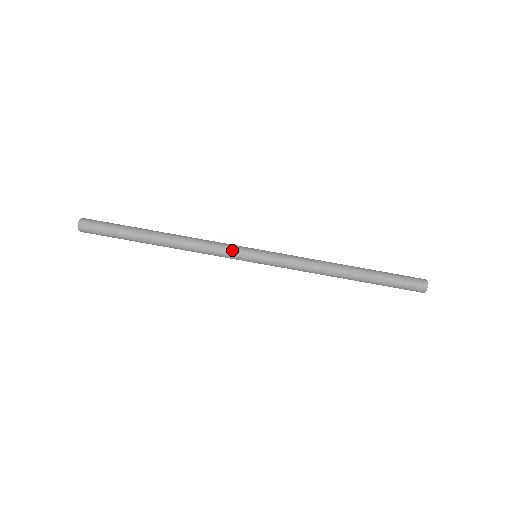
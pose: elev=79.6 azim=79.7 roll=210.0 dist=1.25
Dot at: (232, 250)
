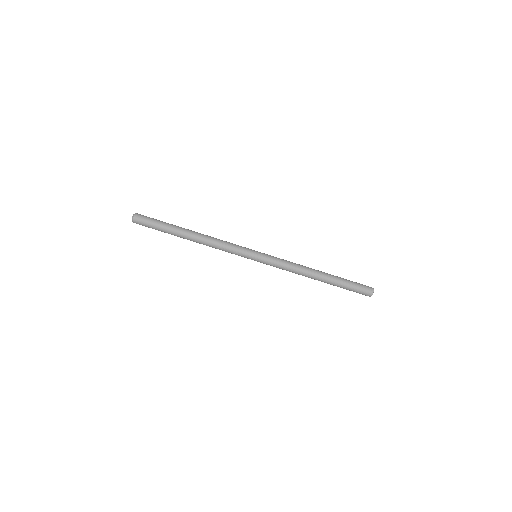
Dot at: (240, 248)
